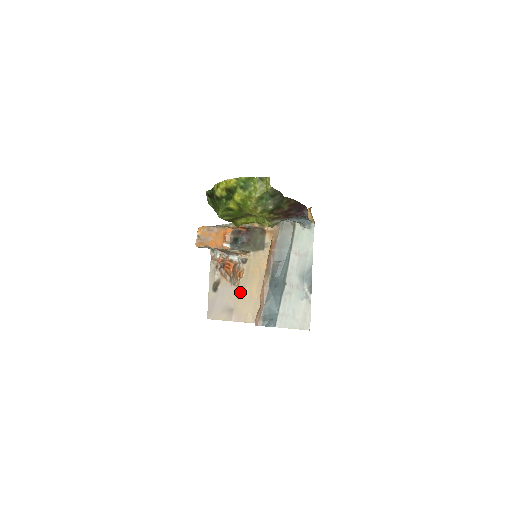
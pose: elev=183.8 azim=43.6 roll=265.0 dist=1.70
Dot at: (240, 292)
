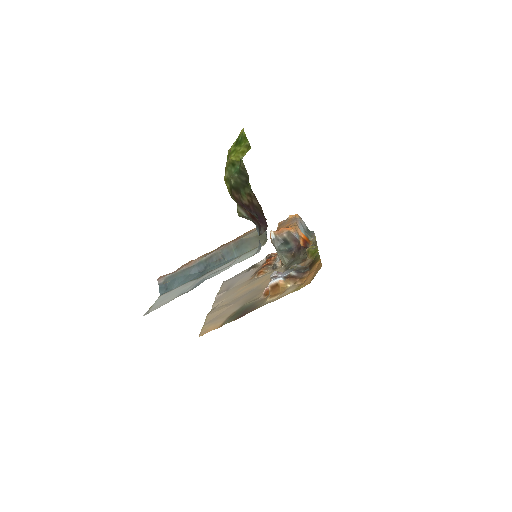
Dot at: (244, 284)
